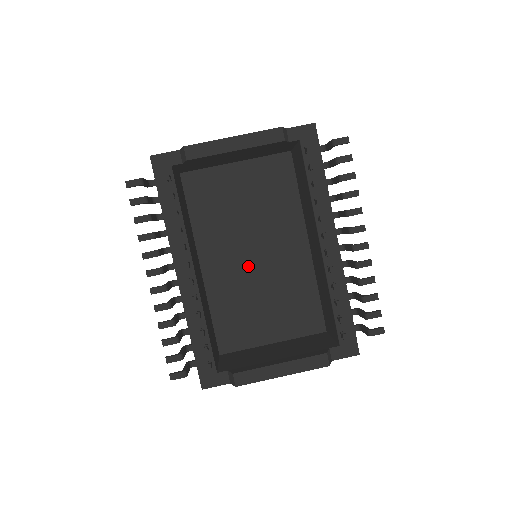
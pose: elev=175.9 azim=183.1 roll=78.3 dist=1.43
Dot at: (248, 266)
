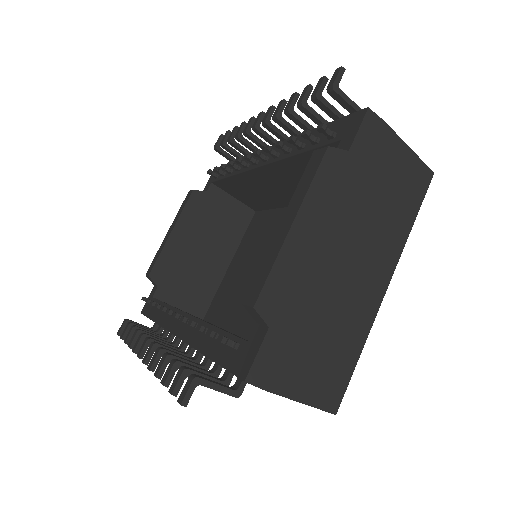
Dot at: occluded
